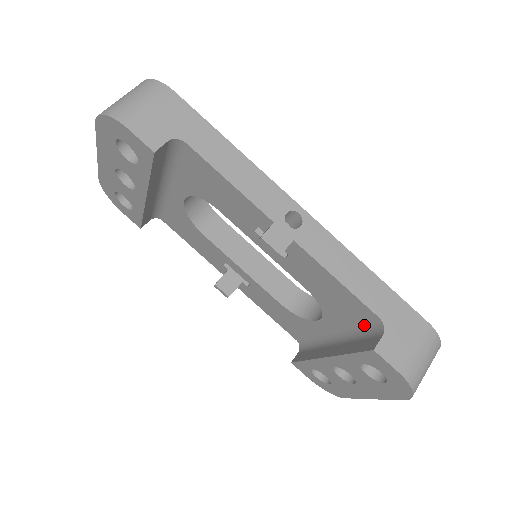
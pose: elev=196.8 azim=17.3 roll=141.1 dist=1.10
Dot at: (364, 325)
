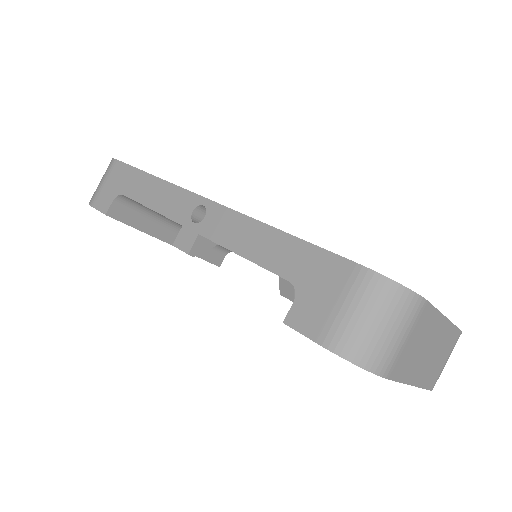
Dot at: occluded
